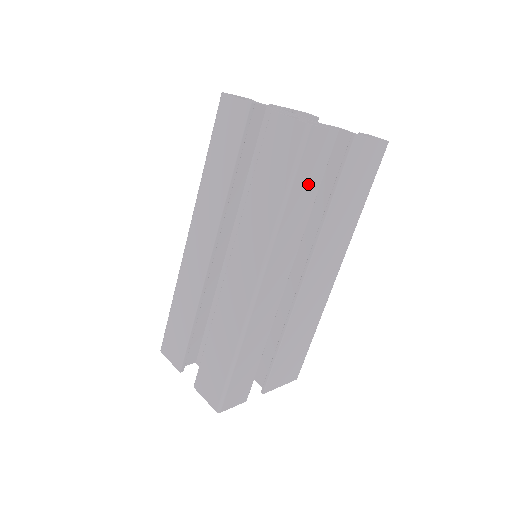
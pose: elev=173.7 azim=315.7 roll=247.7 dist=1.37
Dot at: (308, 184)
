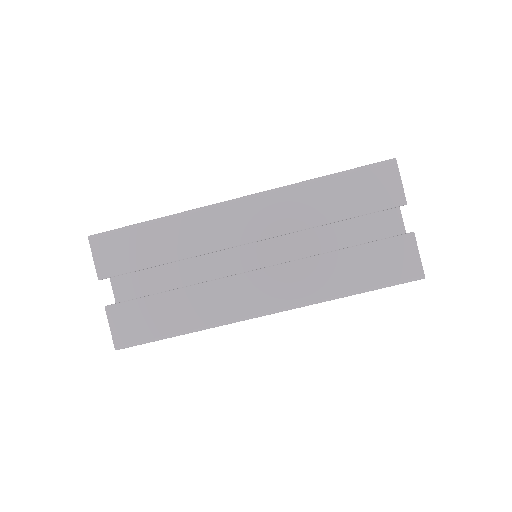
Dot at: occluded
